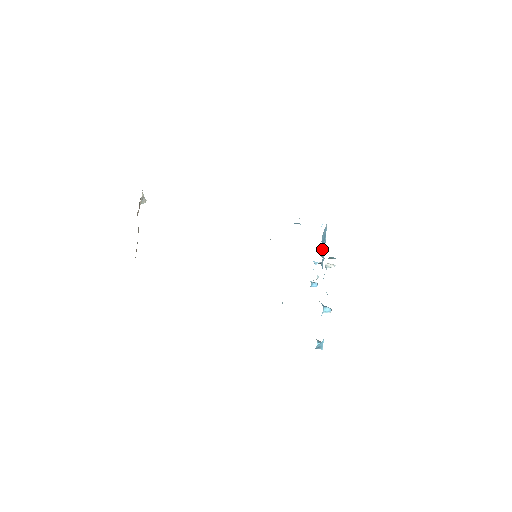
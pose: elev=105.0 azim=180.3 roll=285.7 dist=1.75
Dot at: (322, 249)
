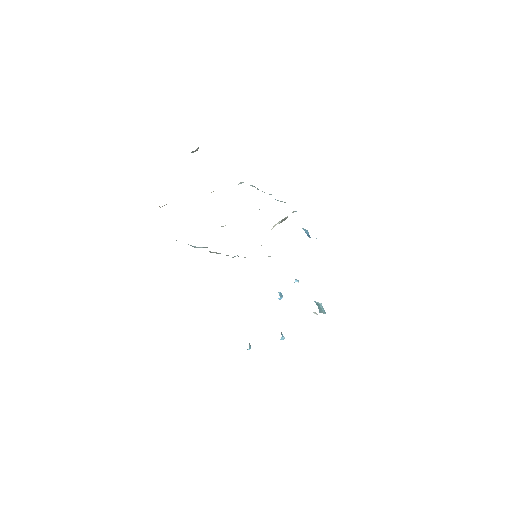
Dot at: occluded
